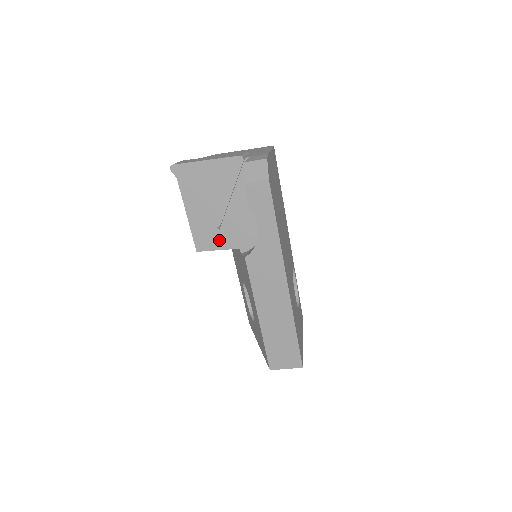
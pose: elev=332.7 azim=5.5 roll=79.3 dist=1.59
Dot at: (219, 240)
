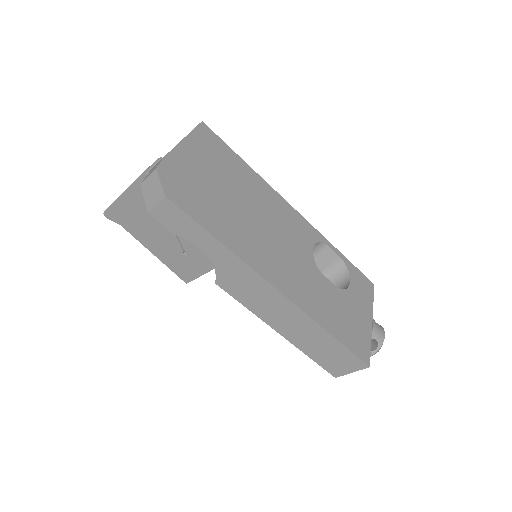
Dot at: (194, 266)
